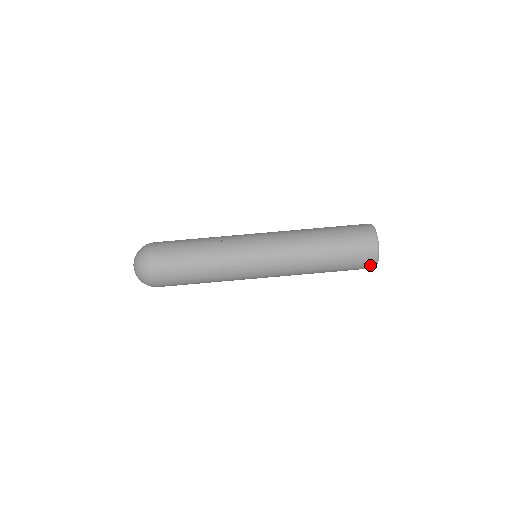
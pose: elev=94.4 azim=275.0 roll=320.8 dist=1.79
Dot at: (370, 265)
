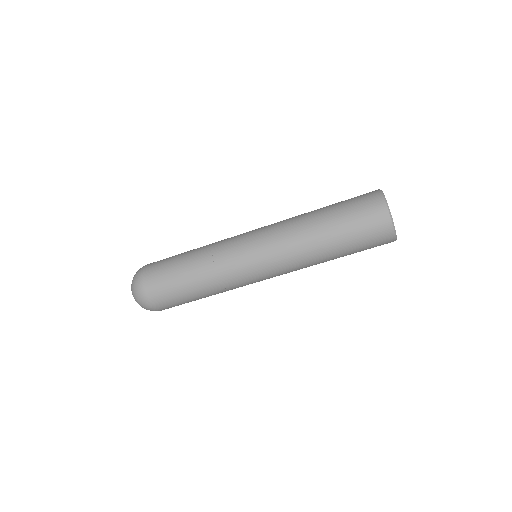
Dot at: occluded
